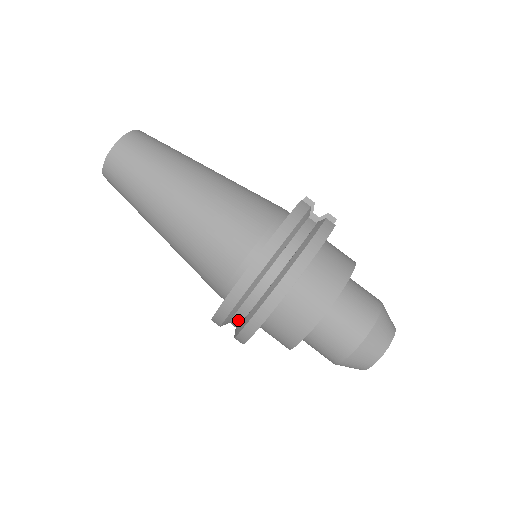
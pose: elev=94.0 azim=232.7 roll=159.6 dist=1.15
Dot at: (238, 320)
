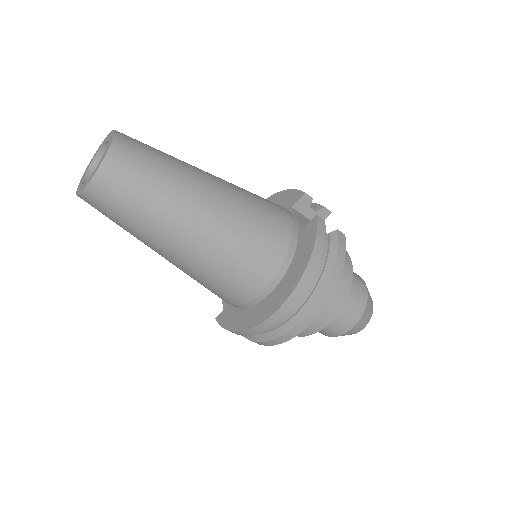
Dot at: occluded
